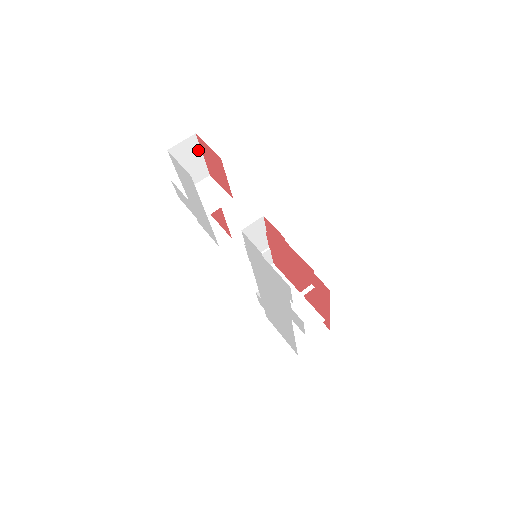
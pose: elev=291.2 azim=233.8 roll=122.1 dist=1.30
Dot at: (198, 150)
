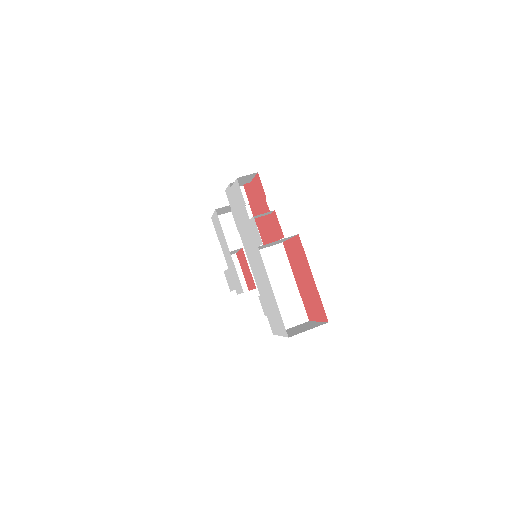
Dot at: (235, 225)
